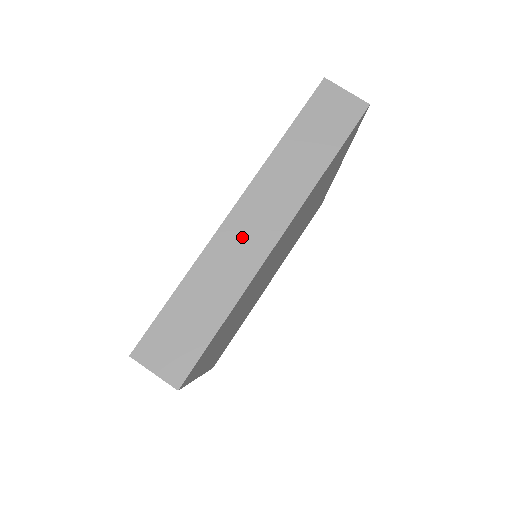
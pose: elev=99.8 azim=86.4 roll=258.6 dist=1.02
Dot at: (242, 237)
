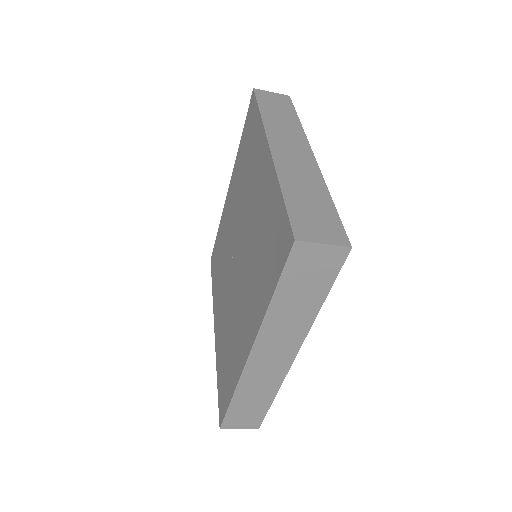
Dot at: (265, 366)
